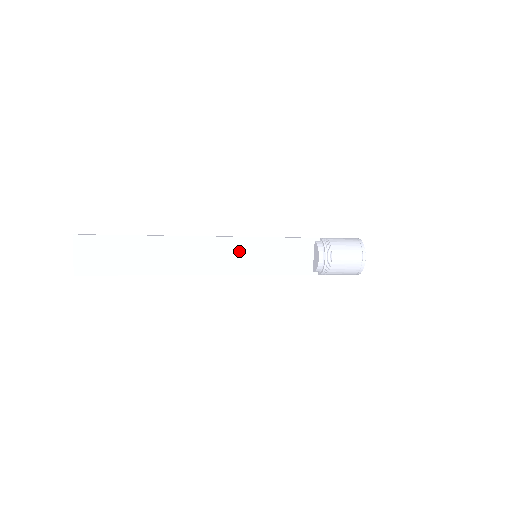
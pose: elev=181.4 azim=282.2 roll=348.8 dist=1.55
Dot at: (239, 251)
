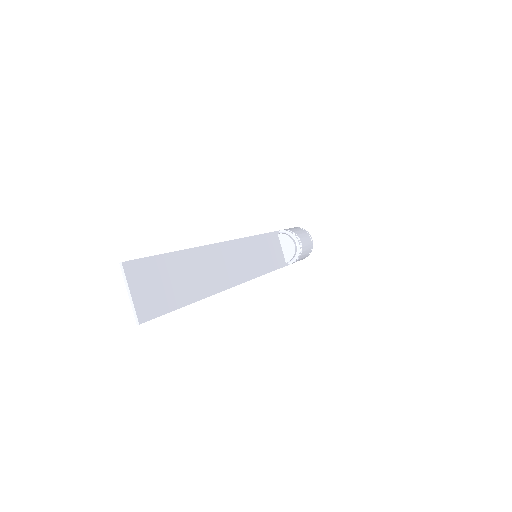
Dot at: (247, 253)
